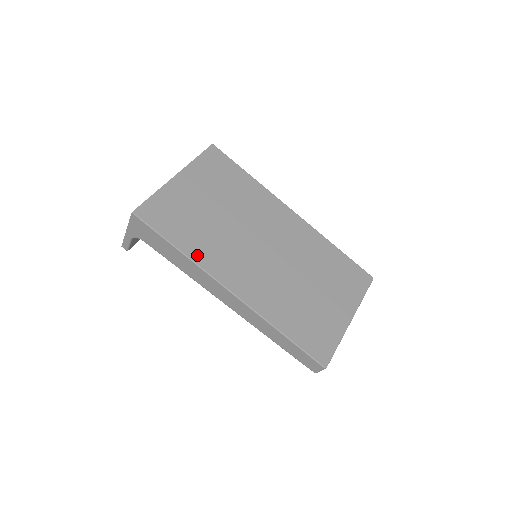
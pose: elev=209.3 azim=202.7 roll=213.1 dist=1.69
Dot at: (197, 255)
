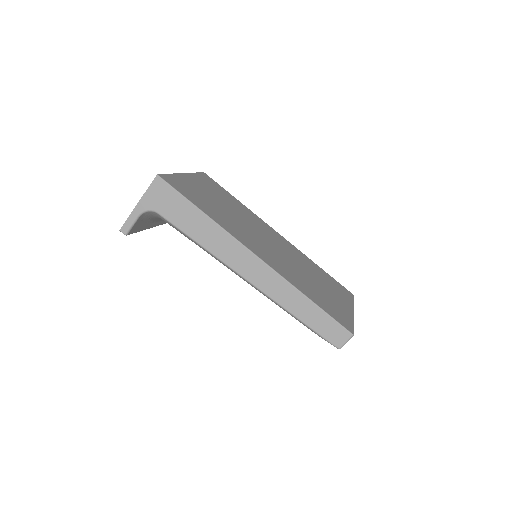
Dot at: (219, 222)
